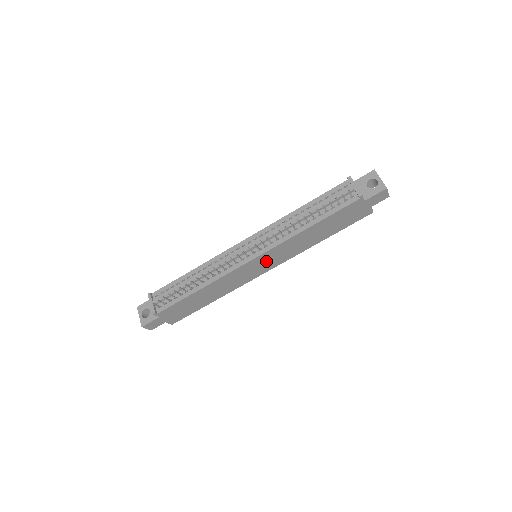
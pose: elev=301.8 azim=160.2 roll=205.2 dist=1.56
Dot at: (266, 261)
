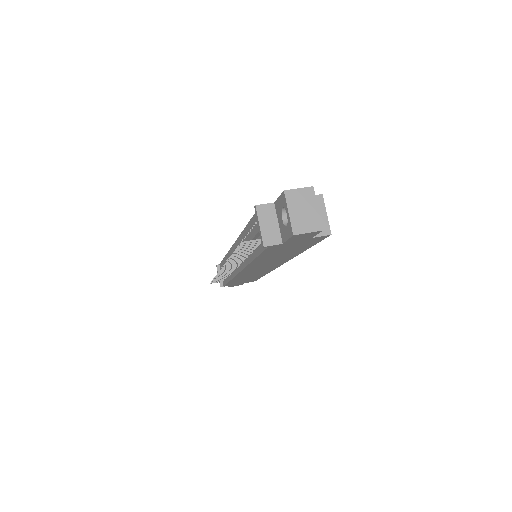
Dot at: (260, 268)
